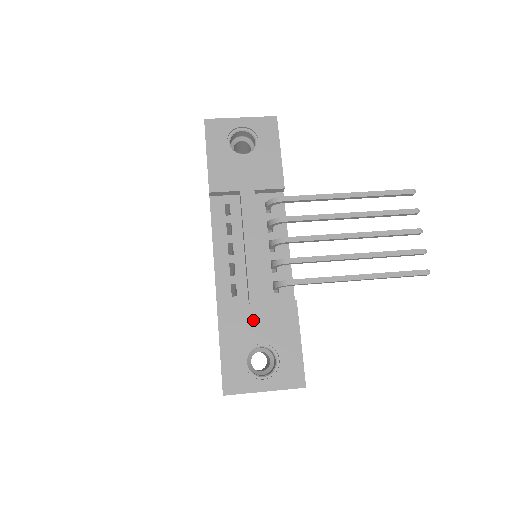
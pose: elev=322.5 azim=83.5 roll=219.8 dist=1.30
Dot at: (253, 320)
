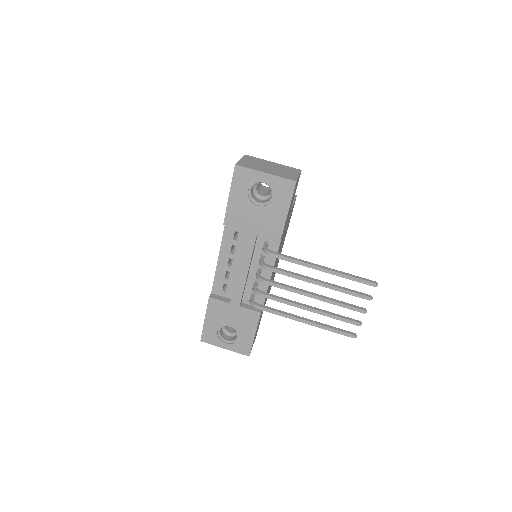
Dot at: (229, 313)
